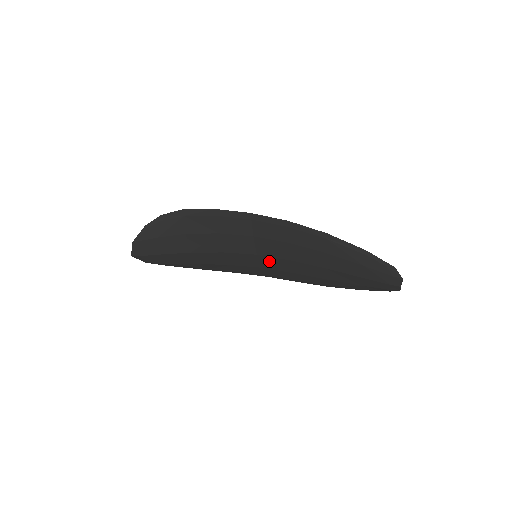
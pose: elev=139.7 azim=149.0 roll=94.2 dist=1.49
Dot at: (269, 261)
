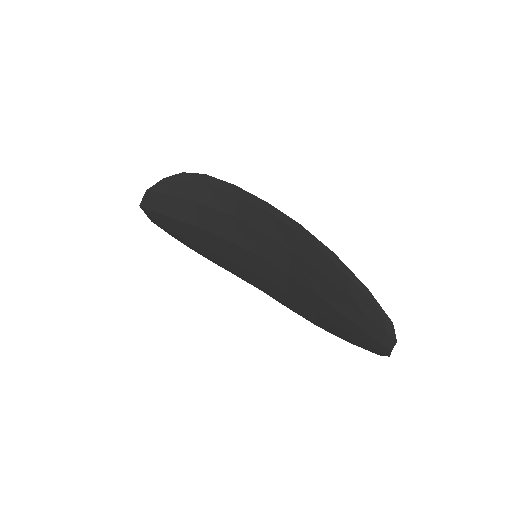
Dot at: (267, 268)
